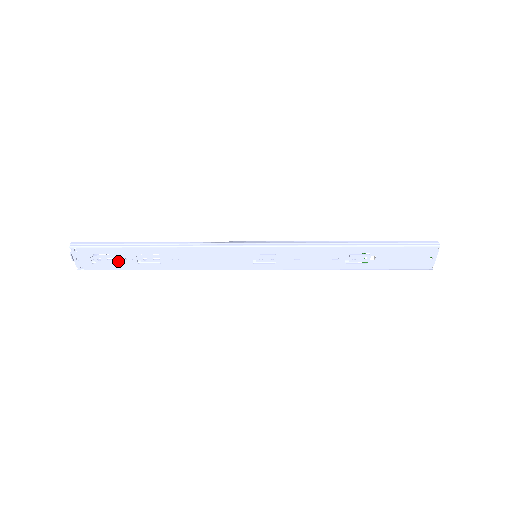
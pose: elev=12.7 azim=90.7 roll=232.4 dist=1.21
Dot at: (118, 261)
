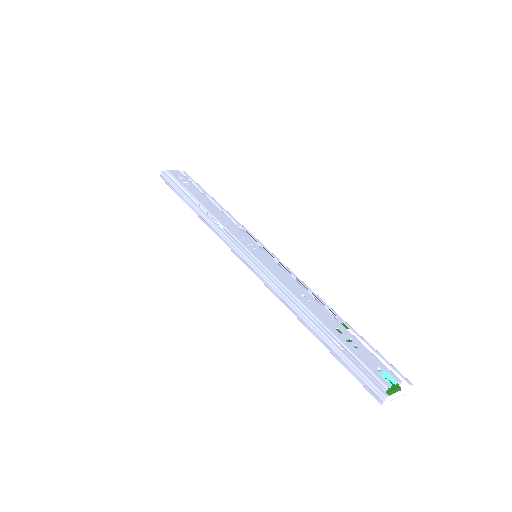
Dot at: occluded
